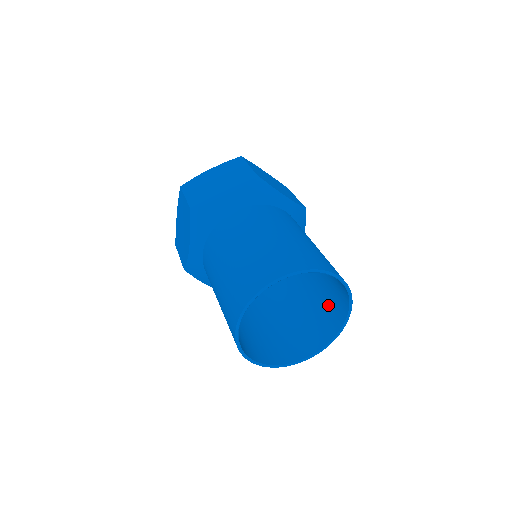
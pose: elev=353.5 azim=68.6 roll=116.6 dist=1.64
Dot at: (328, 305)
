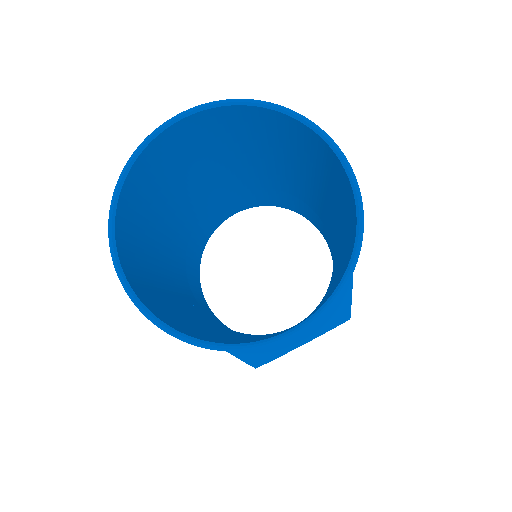
Dot at: (345, 258)
